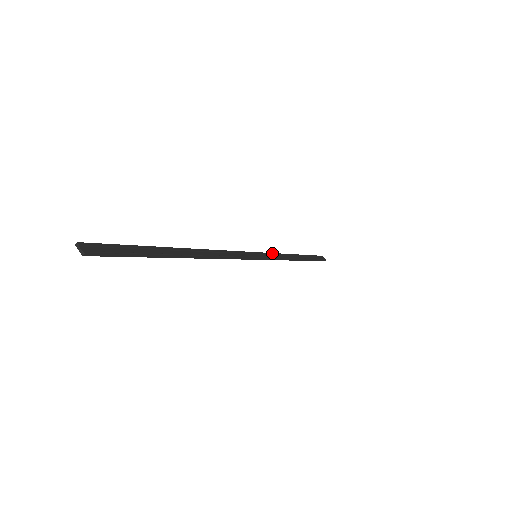
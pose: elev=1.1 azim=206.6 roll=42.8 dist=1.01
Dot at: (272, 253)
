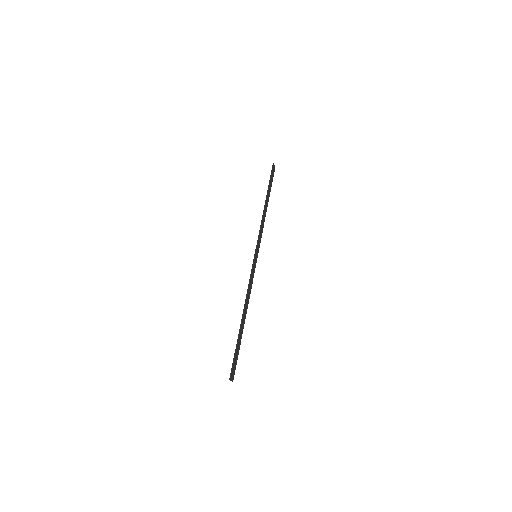
Dot at: (260, 234)
